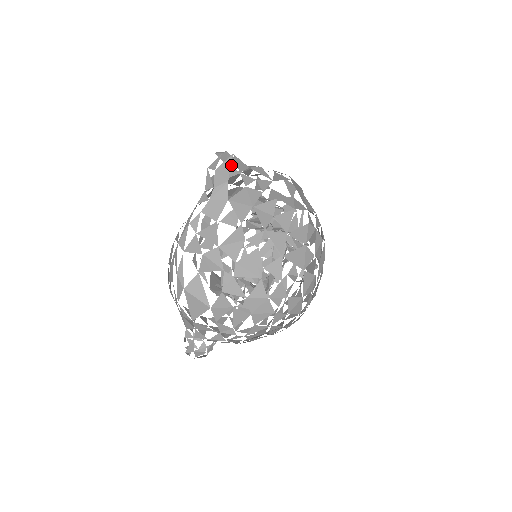
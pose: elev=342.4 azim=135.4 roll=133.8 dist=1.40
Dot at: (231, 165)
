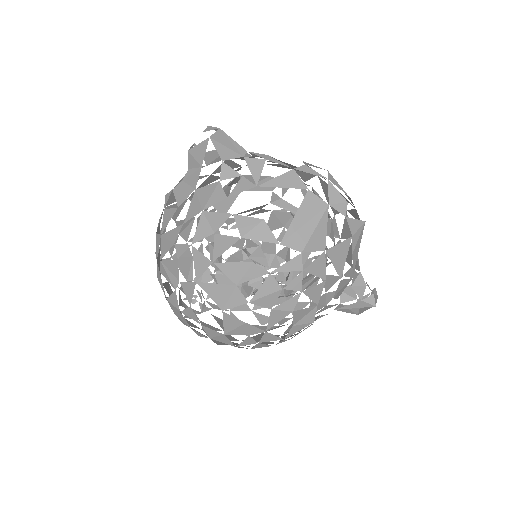
Dot at: occluded
